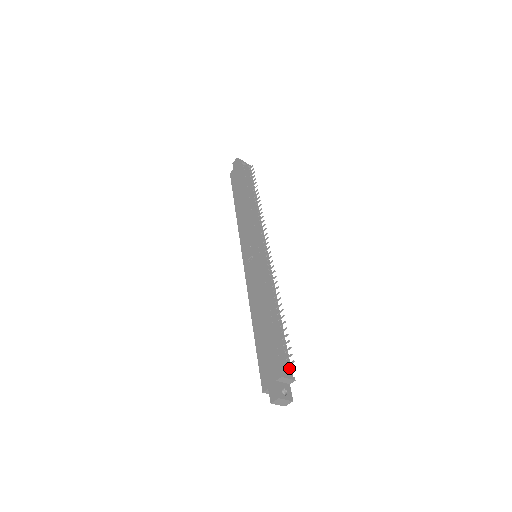
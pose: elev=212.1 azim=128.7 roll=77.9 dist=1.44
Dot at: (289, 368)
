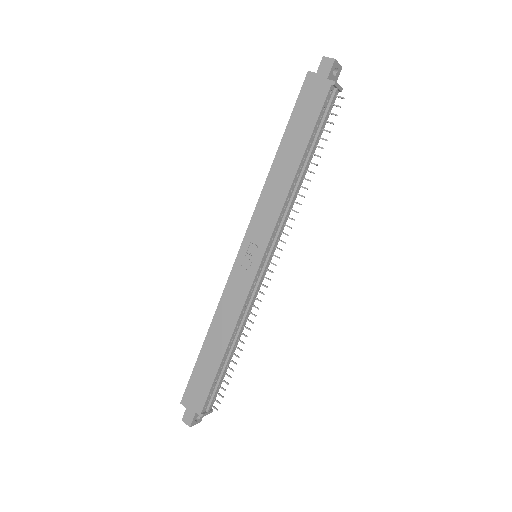
Dot at: (214, 401)
